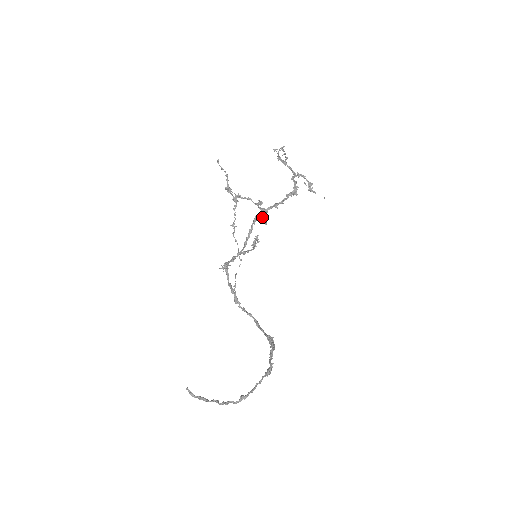
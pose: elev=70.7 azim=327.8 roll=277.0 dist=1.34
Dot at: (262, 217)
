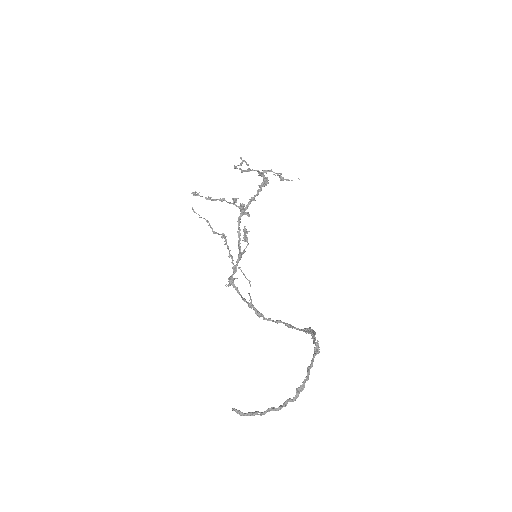
Dot at: (243, 212)
